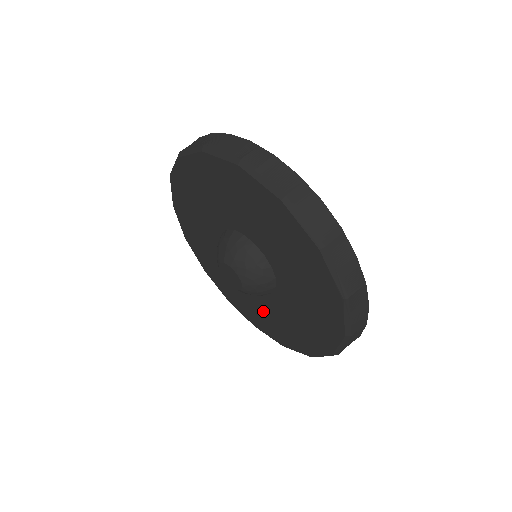
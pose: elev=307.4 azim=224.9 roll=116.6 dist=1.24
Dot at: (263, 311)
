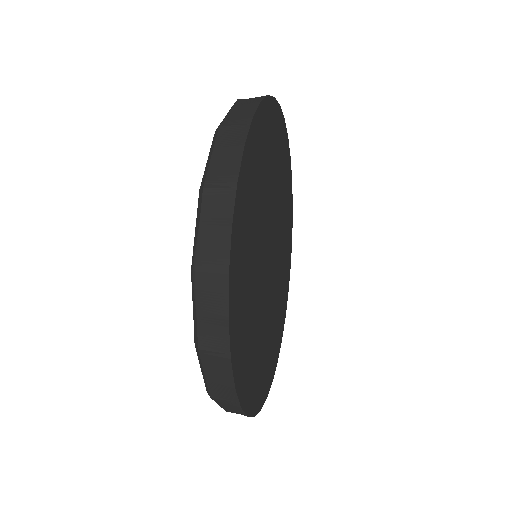
Dot at: occluded
